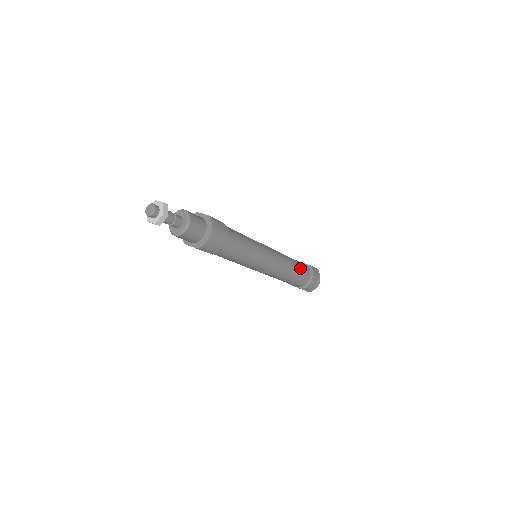
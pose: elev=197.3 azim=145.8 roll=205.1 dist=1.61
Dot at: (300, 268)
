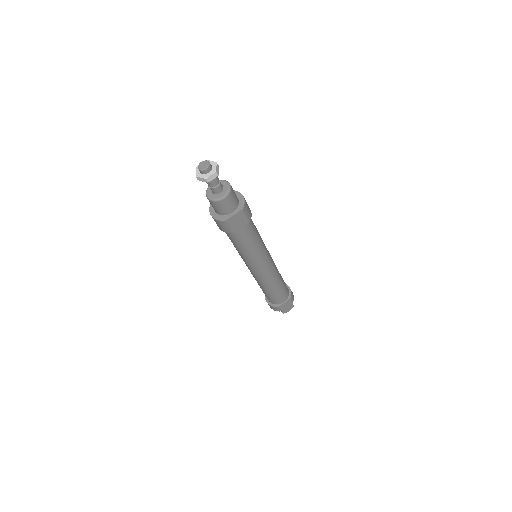
Dot at: occluded
